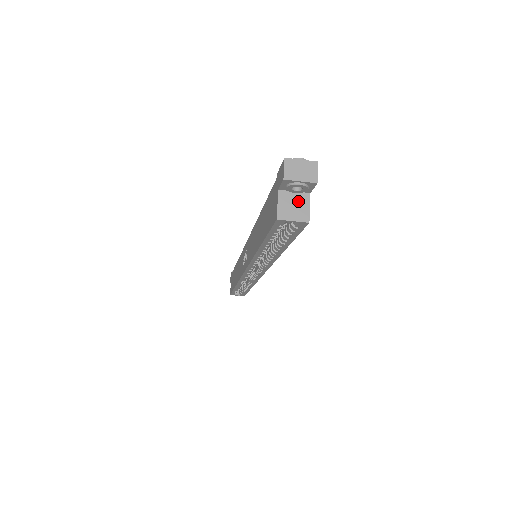
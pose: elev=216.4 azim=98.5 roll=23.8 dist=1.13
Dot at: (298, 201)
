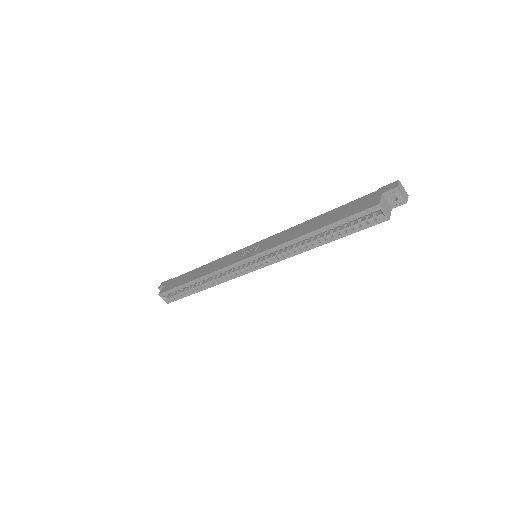
Dot at: (387, 206)
